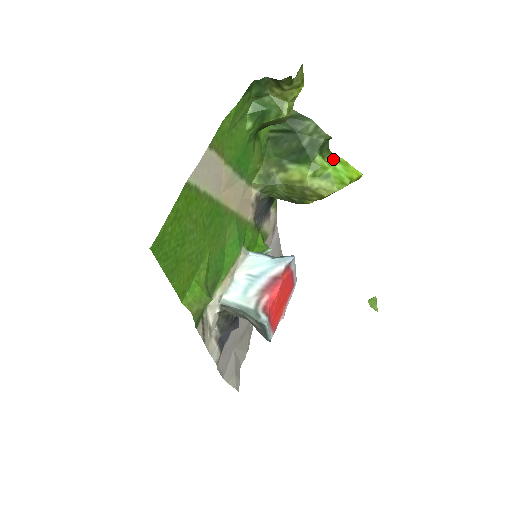
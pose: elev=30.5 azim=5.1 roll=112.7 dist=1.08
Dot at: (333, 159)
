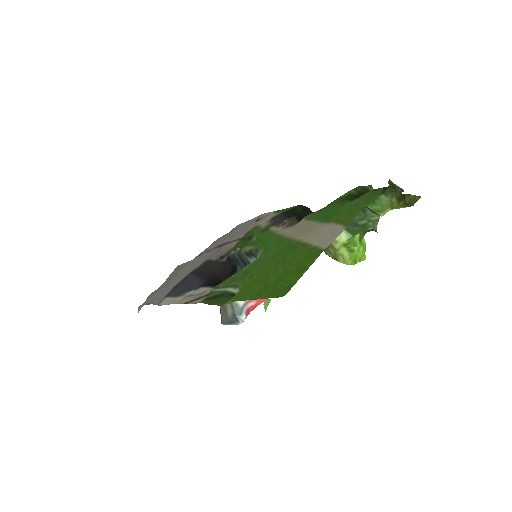
Dot at: (362, 240)
